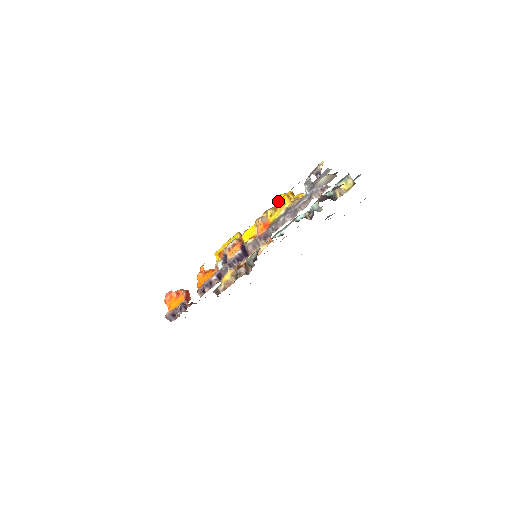
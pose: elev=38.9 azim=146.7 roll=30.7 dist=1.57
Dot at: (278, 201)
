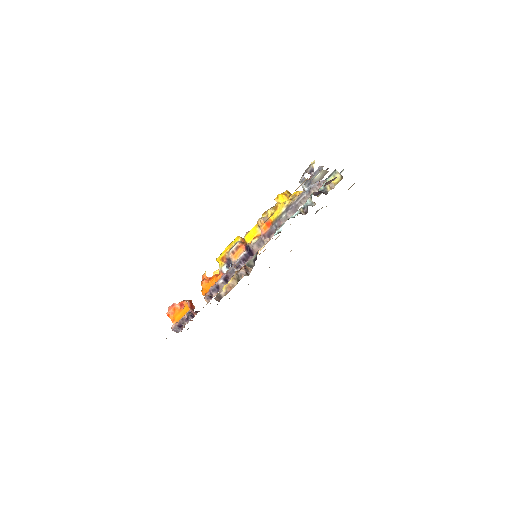
Dot at: (277, 201)
